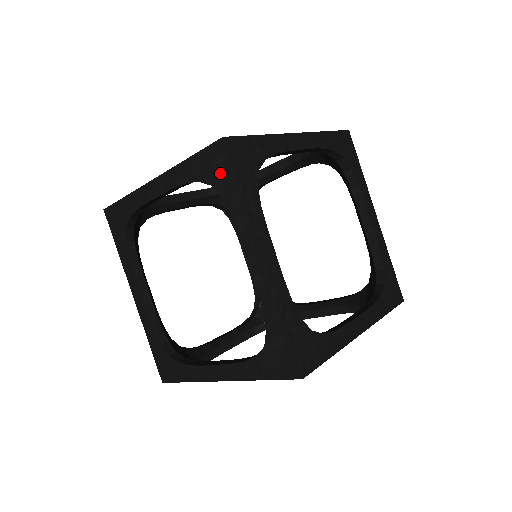
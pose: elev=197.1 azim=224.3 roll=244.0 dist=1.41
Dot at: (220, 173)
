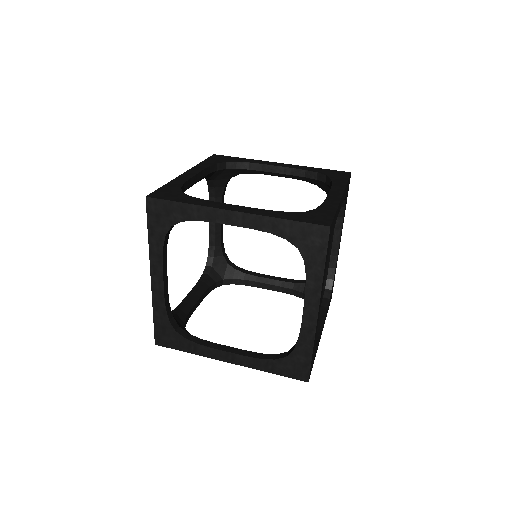
Dot at: (313, 246)
